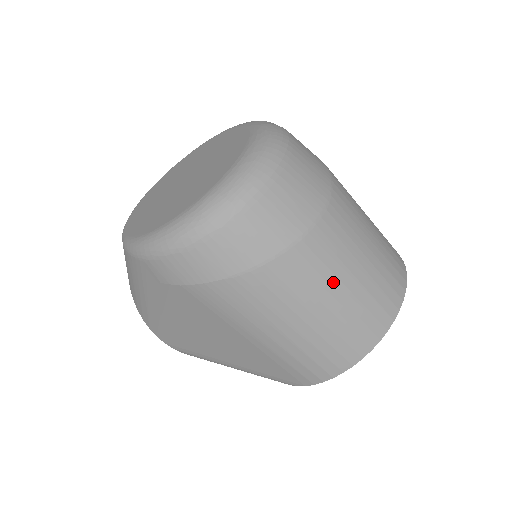
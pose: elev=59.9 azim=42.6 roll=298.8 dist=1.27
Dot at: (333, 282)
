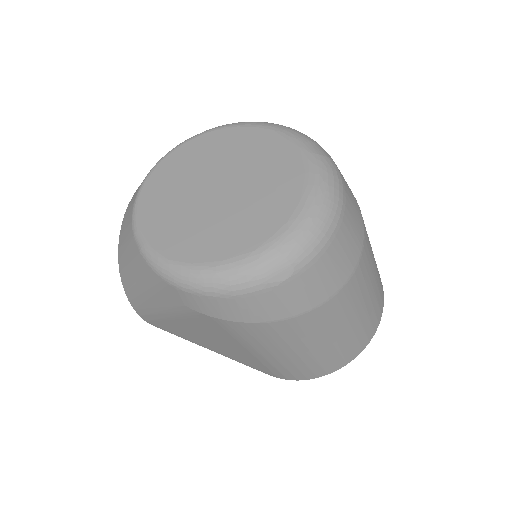
Dot at: (344, 323)
